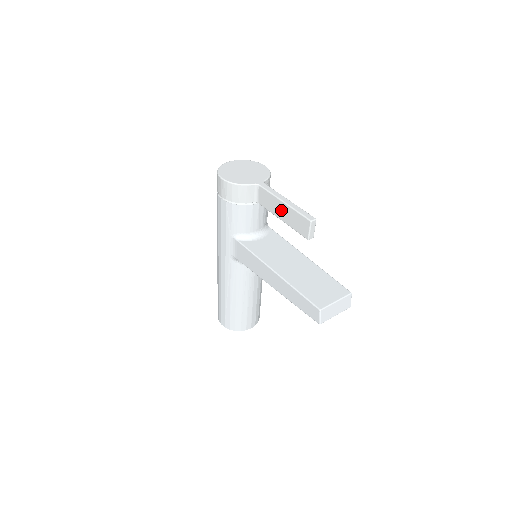
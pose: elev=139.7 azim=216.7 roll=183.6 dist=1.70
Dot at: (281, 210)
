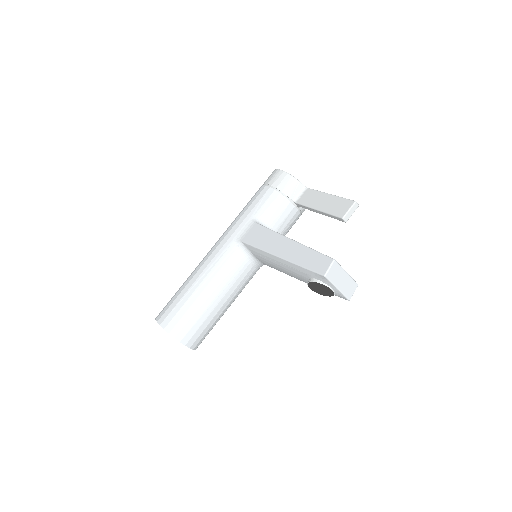
Dot at: (323, 201)
